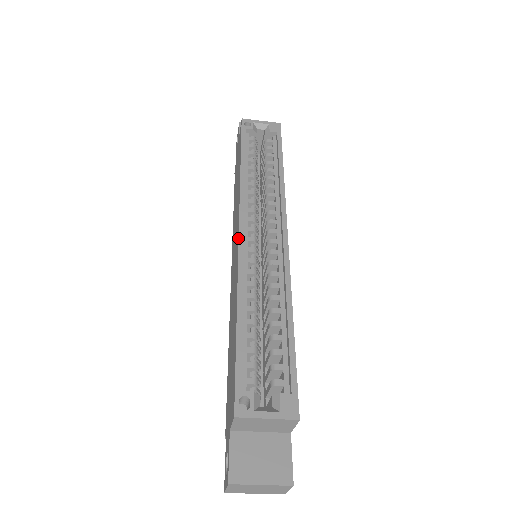
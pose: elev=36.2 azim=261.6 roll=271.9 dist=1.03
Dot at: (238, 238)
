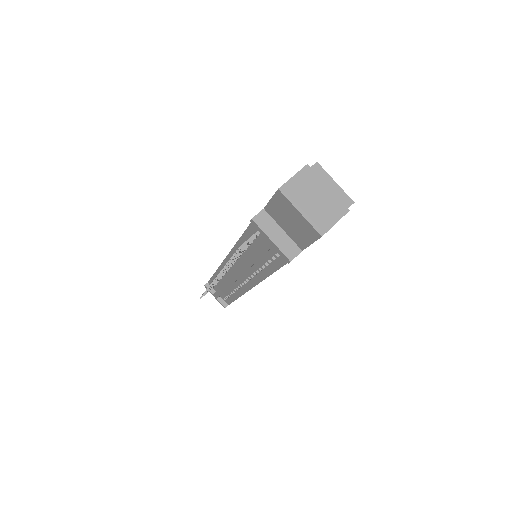
Dot at: occluded
